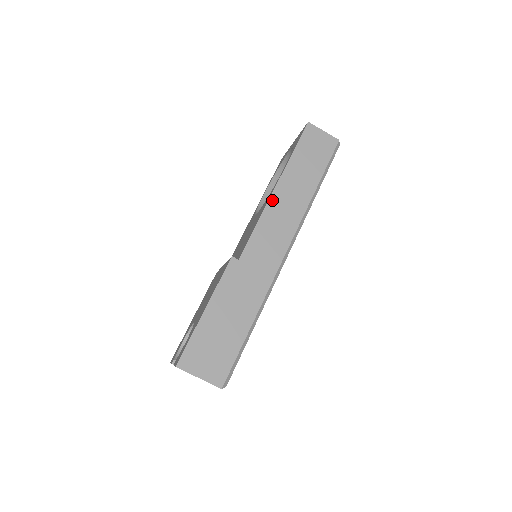
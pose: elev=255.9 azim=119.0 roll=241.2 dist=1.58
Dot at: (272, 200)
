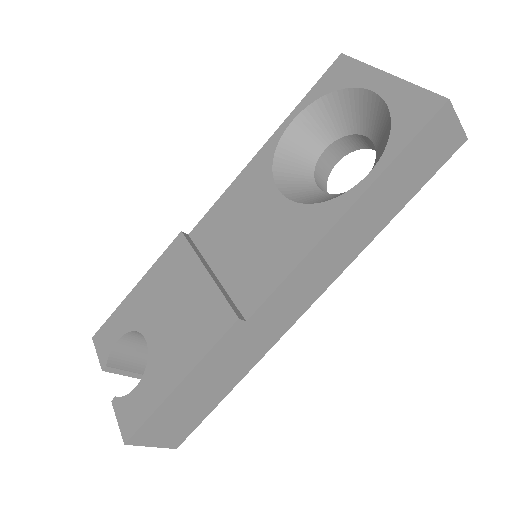
Dot at: (328, 237)
